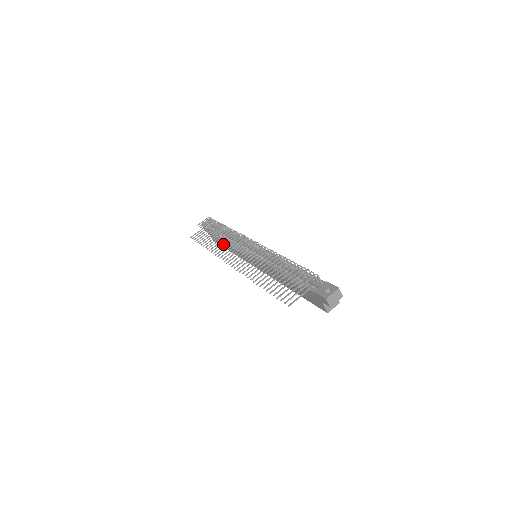
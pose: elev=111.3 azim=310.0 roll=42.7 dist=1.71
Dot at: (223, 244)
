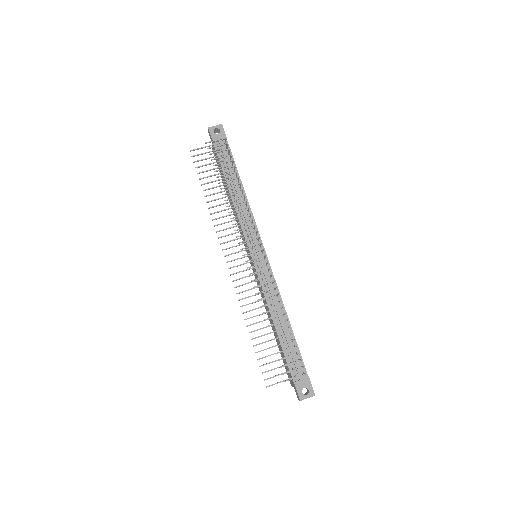
Dot at: (224, 182)
